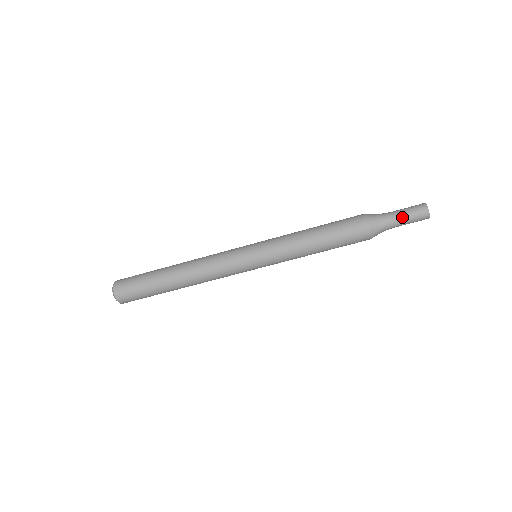
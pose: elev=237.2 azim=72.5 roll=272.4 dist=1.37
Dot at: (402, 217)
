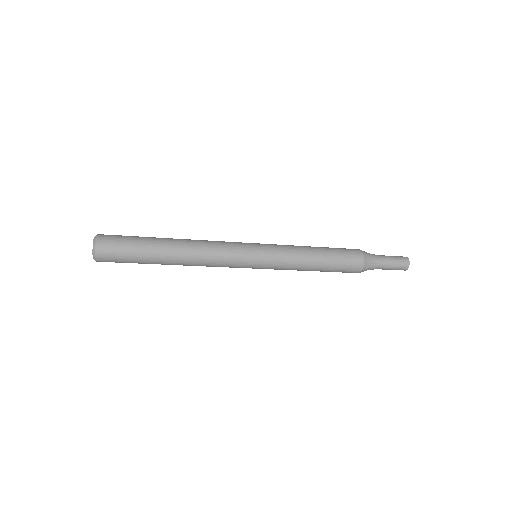
Dot at: (389, 266)
